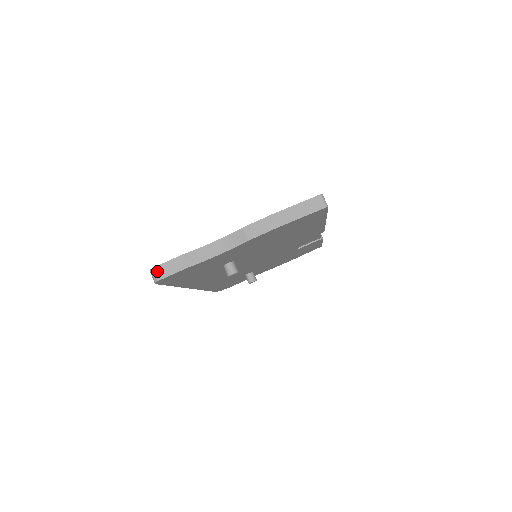
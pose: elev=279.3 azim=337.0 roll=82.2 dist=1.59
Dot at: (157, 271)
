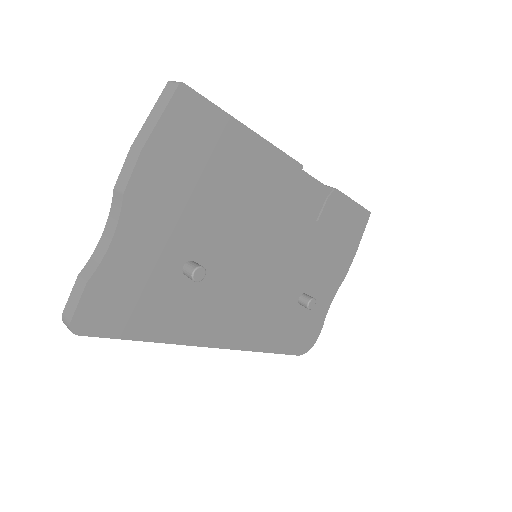
Dot at: (65, 316)
